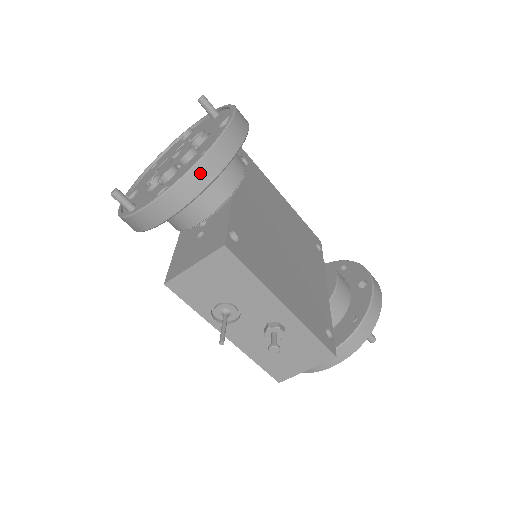
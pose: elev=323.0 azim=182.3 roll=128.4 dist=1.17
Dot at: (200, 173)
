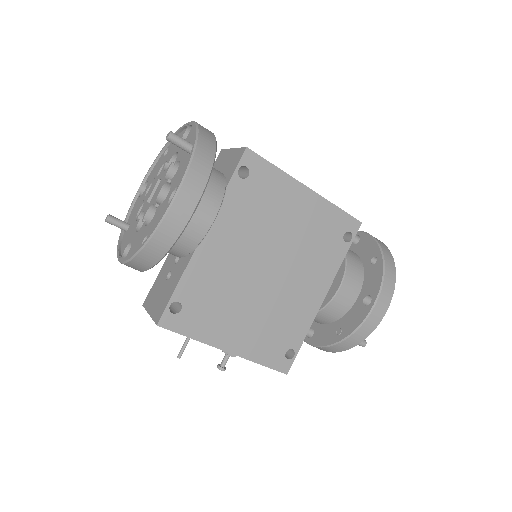
Dot at: (139, 262)
